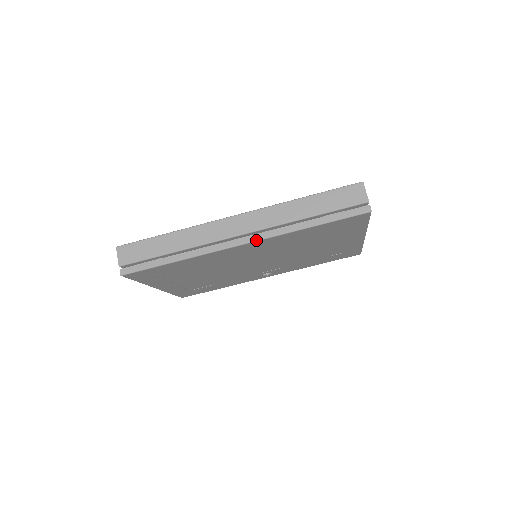
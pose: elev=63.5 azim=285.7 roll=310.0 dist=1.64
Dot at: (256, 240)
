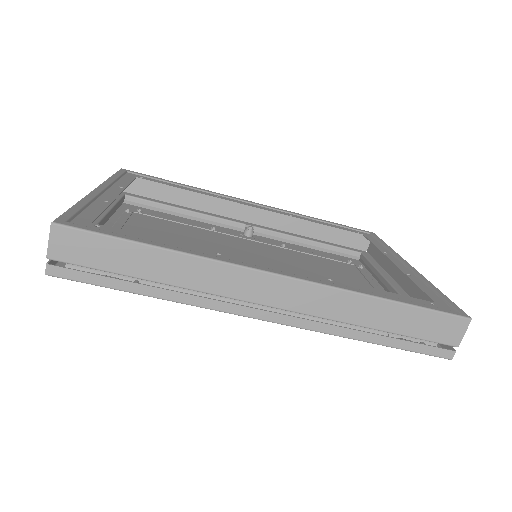
Dot at: (289, 325)
